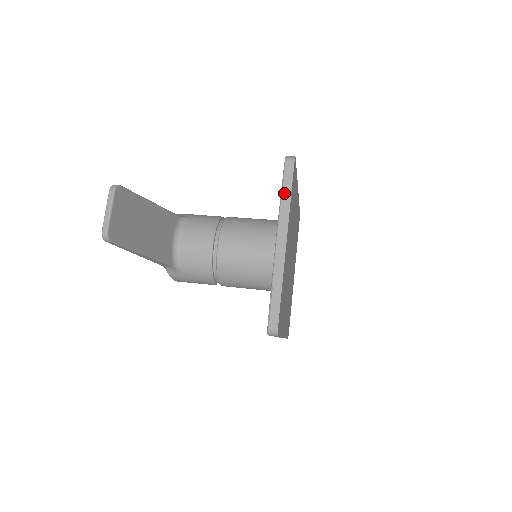
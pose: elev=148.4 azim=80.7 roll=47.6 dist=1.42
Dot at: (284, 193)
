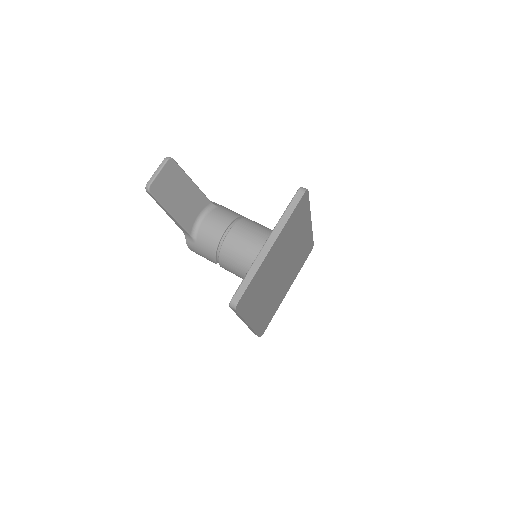
Dot at: (287, 211)
